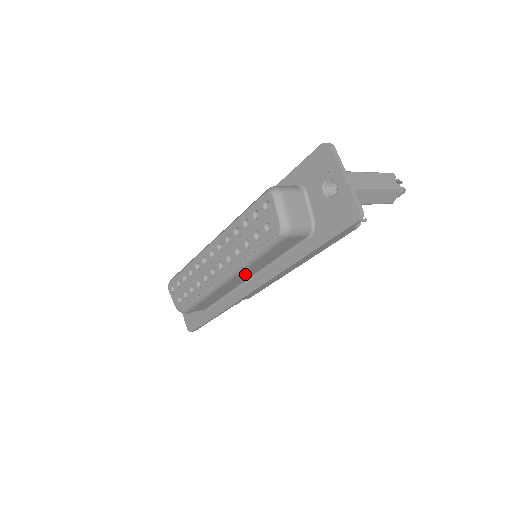
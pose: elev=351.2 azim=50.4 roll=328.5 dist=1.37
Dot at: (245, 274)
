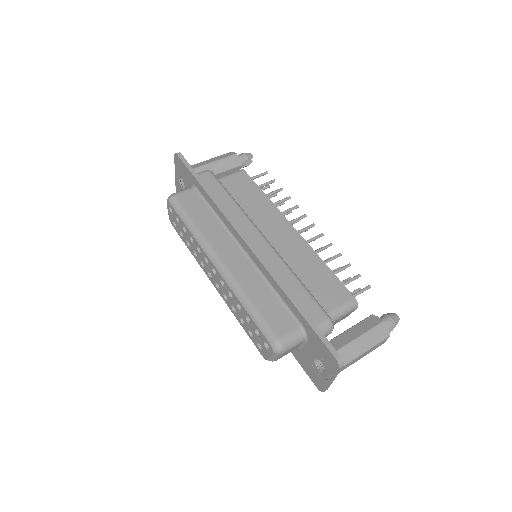
Dot at: occluded
